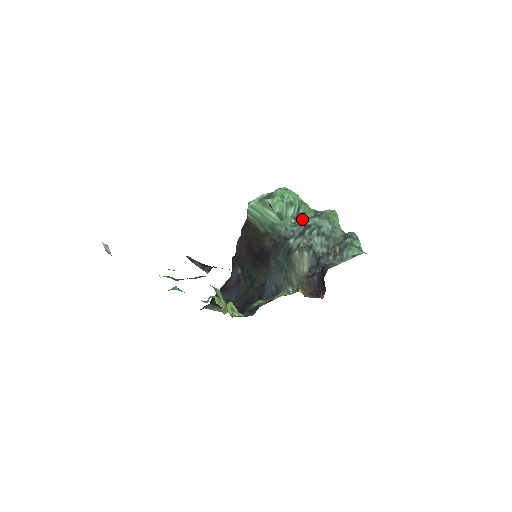
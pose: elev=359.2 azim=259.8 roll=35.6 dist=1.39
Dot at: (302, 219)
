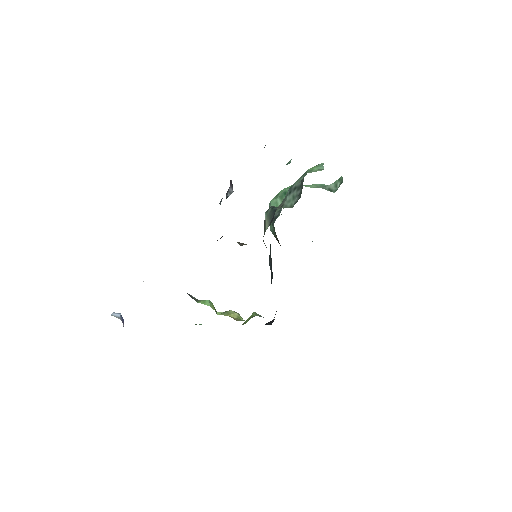
Dot at: occluded
